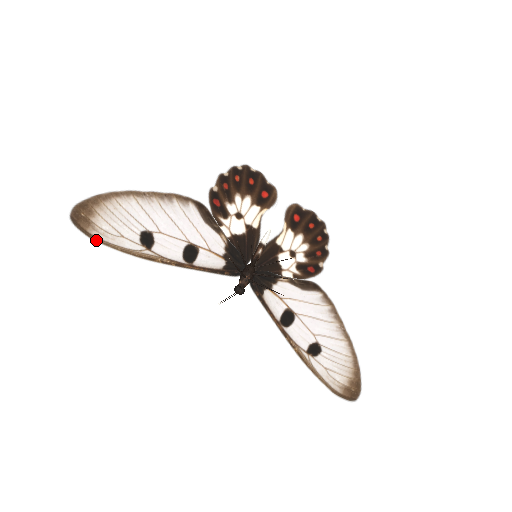
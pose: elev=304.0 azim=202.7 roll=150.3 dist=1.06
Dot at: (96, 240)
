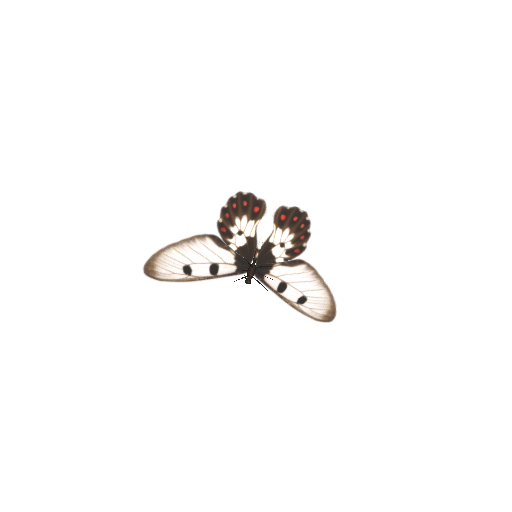
Dot at: (161, 280)
